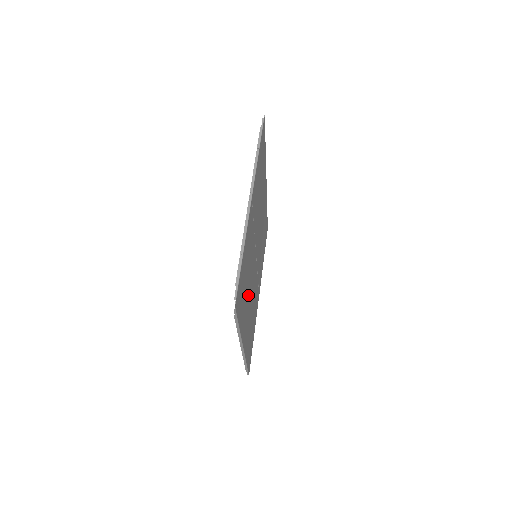
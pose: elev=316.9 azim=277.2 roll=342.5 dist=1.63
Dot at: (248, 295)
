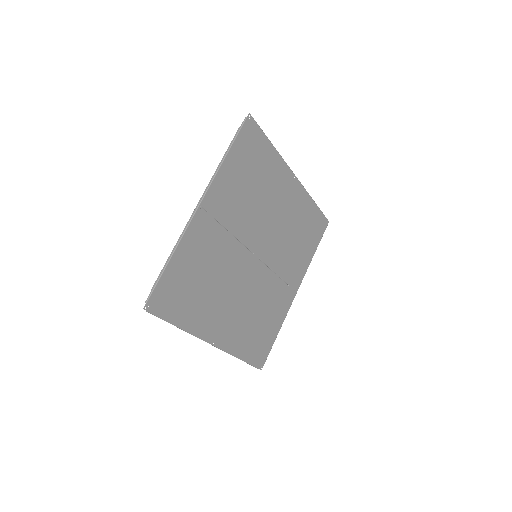
Dot at: (221, 296)
